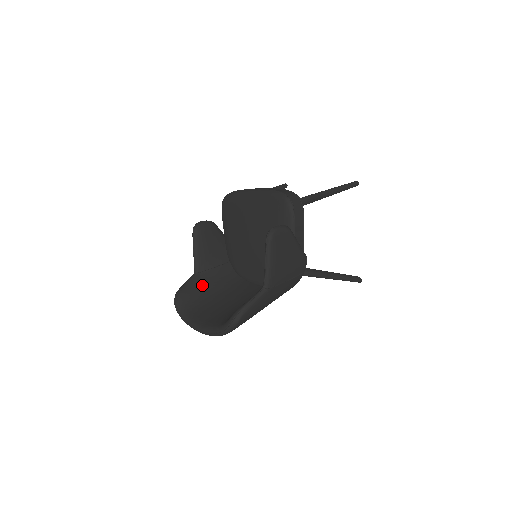
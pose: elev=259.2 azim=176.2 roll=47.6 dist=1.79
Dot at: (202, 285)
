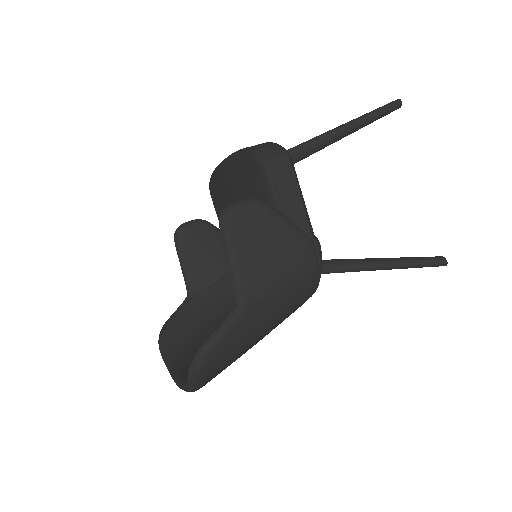
Dot at: (196, 312)
